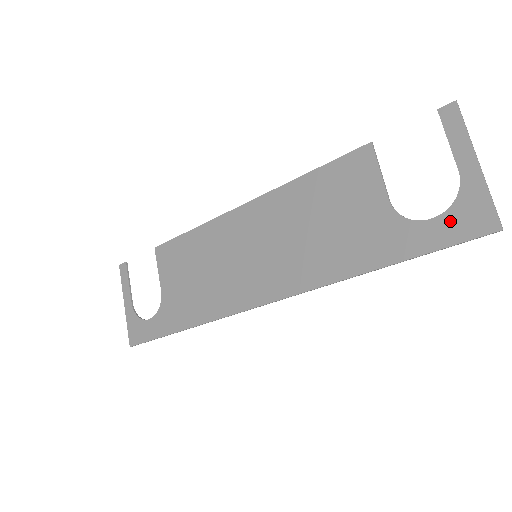
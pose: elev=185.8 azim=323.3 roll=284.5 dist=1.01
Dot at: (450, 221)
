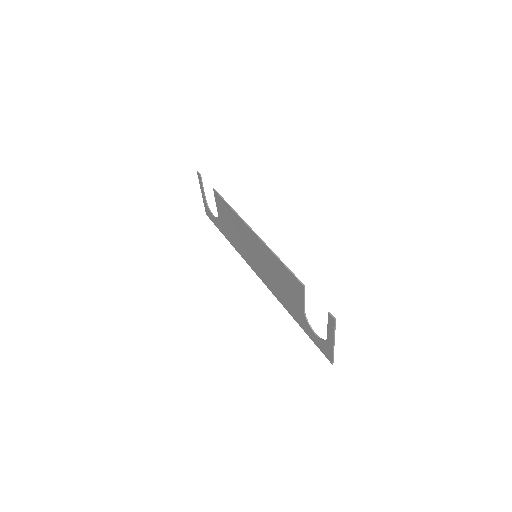
Dot at: (319, 342)
